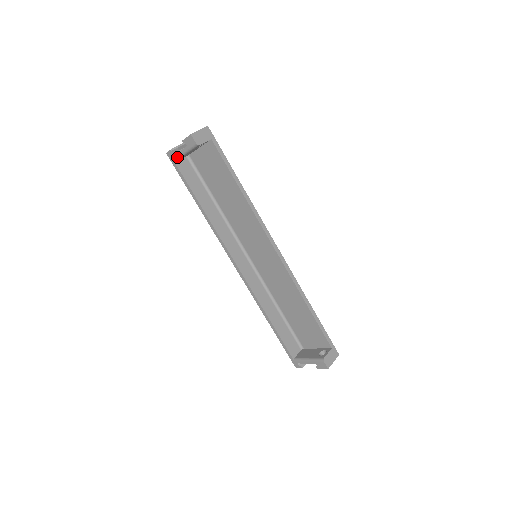
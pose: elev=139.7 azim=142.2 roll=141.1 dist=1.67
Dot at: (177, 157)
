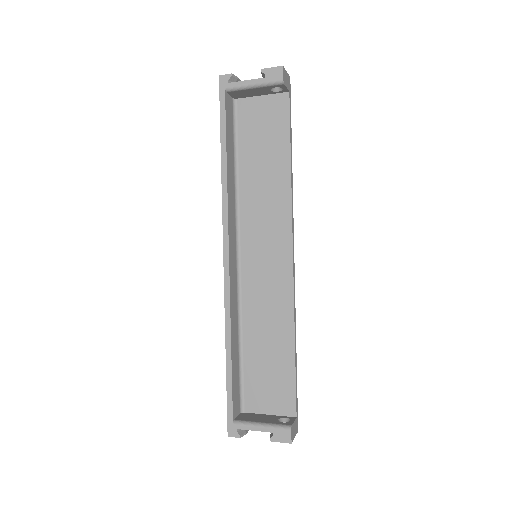
Dot at: (235, 86)
